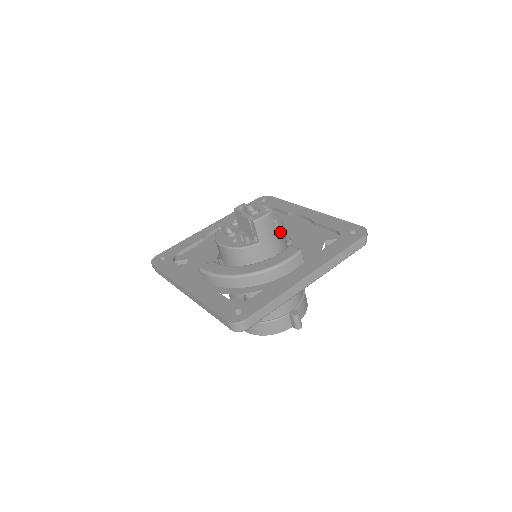
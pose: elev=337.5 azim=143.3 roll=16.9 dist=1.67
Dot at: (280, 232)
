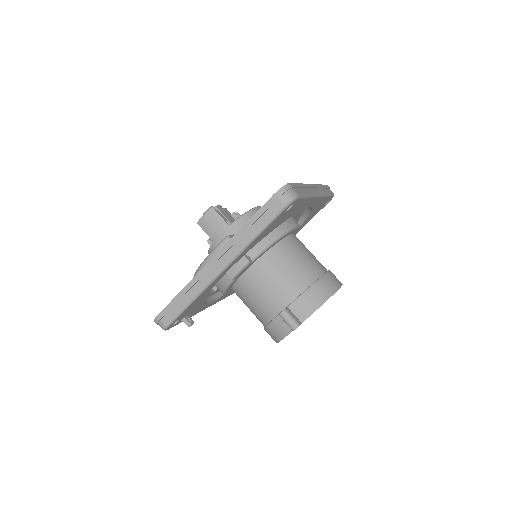
Dot at: (236, 224)
